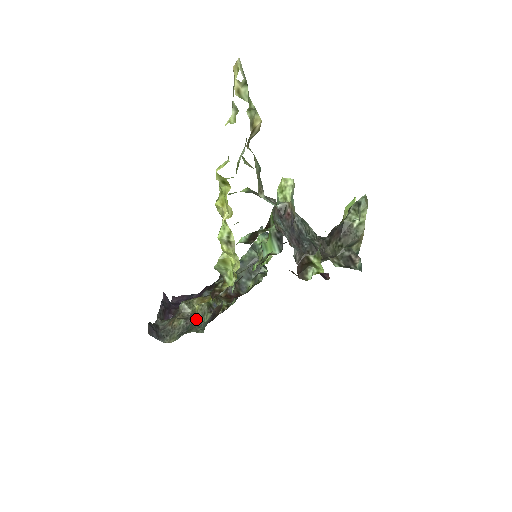
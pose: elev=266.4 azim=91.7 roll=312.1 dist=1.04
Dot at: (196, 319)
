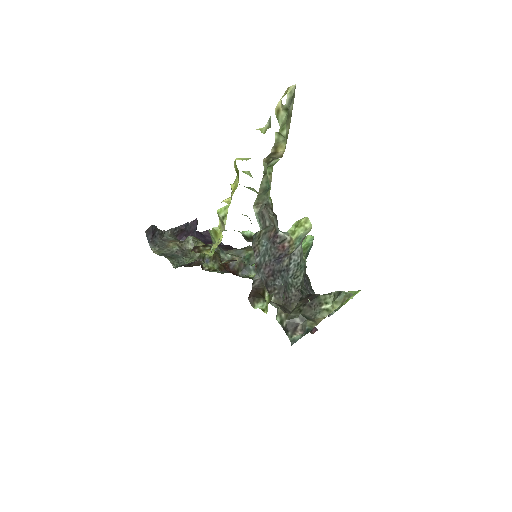
Dot at: (184, 256)
